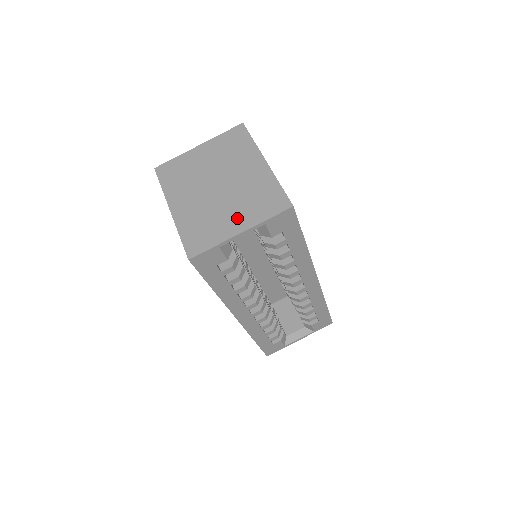
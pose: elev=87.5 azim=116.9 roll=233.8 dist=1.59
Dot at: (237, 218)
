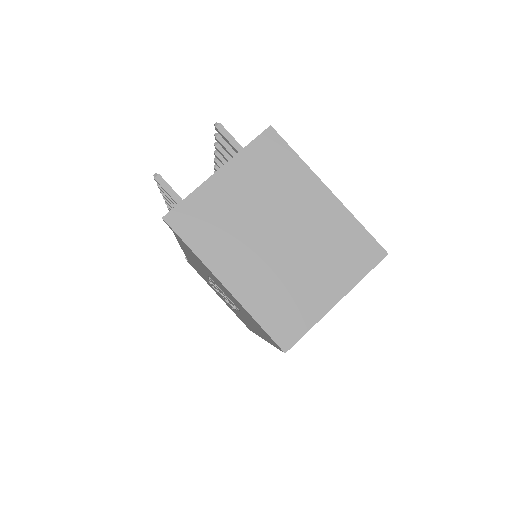
Dot at: (325, 282)
